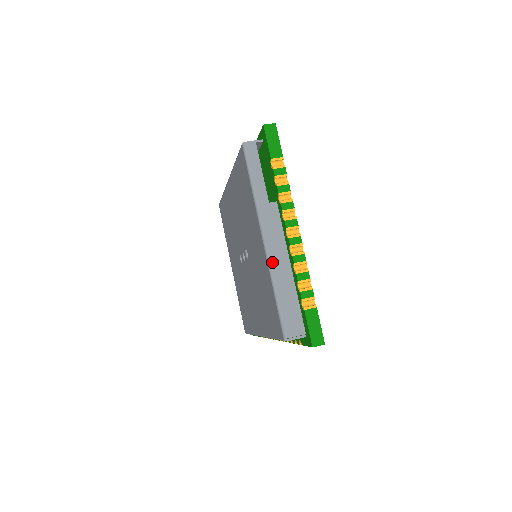
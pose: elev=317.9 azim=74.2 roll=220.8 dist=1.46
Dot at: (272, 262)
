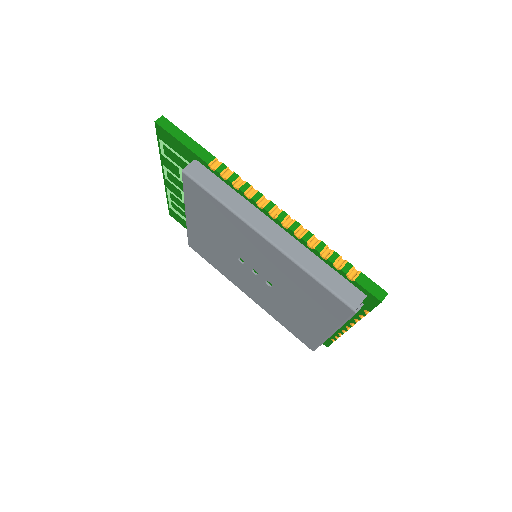
Dot at: occluded
